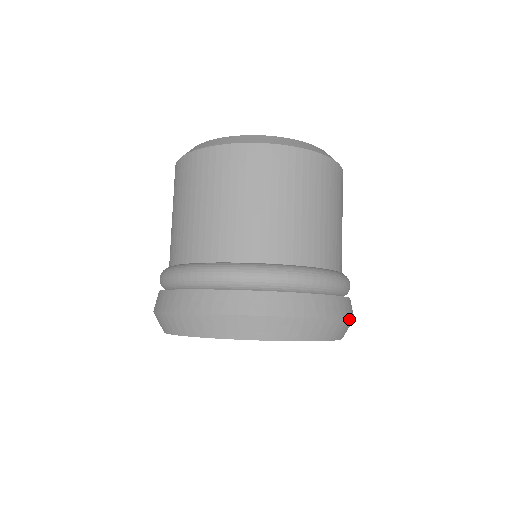
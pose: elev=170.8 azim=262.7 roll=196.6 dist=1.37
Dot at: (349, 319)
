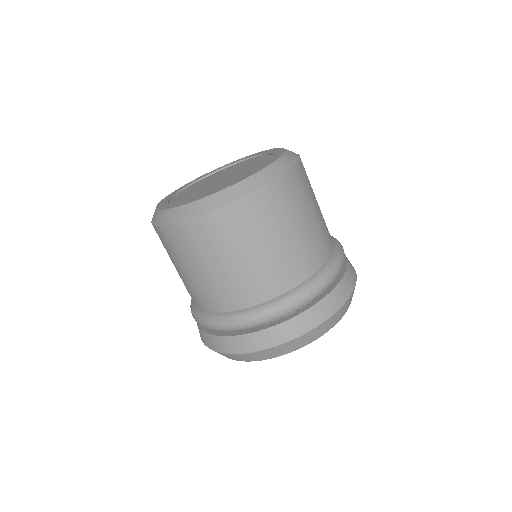
Dot at: occluded
